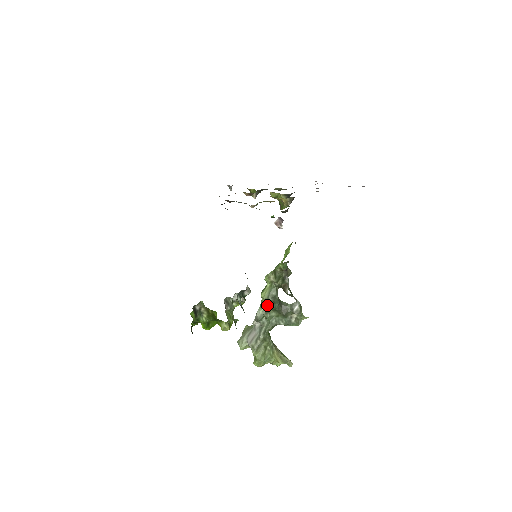
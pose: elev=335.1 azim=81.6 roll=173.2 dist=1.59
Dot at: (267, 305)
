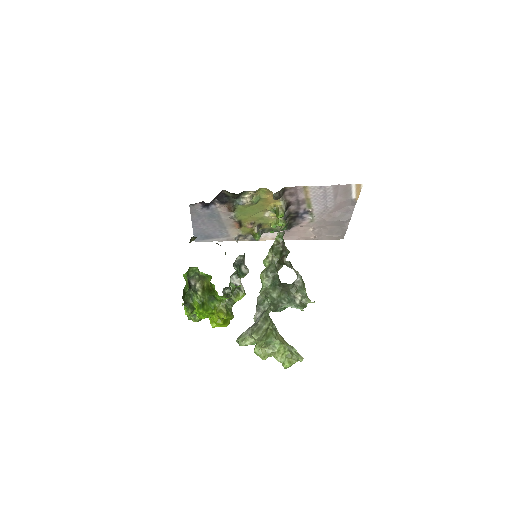
Dot at: (267, 286)
